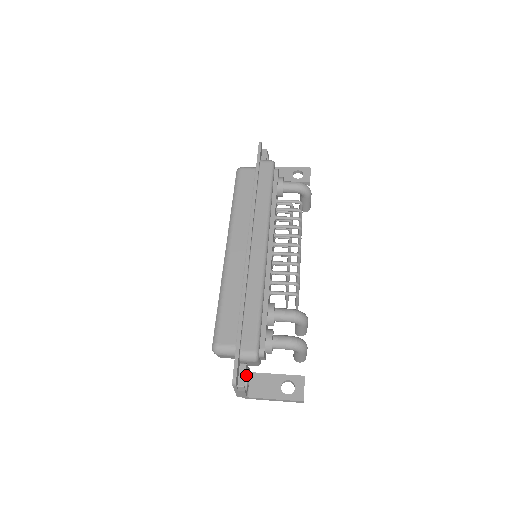
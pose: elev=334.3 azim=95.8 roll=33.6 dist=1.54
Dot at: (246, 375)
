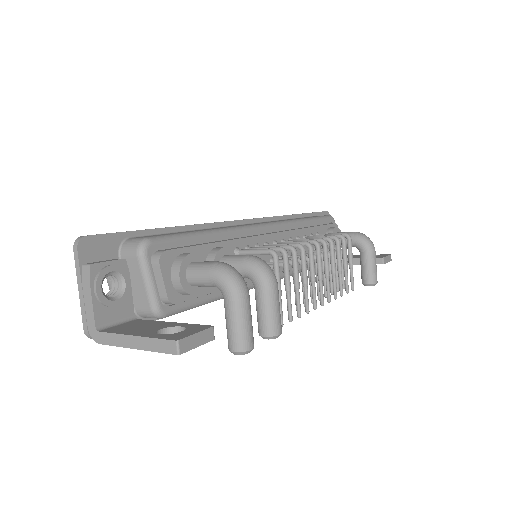
Dot at: (110, 265)
